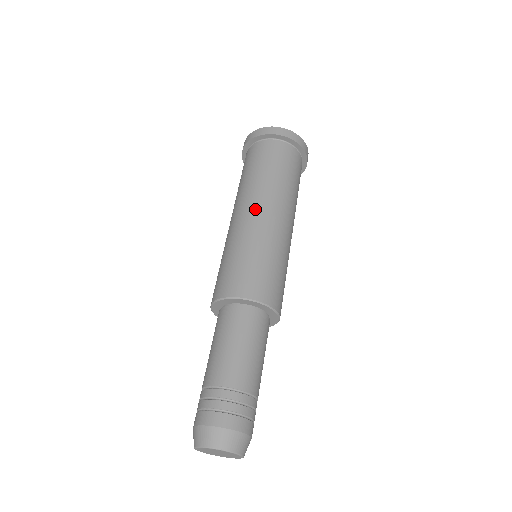
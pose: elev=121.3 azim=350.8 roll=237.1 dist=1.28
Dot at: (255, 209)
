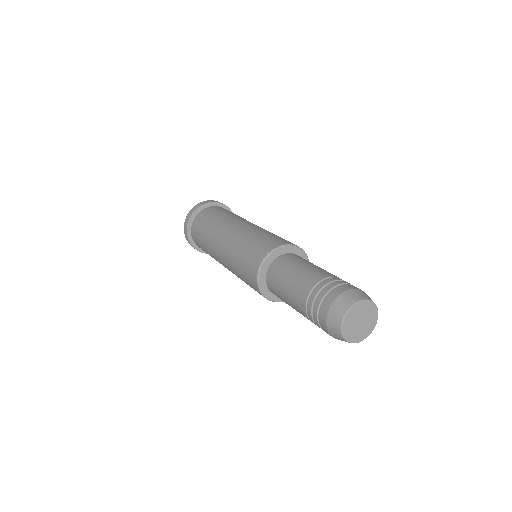
Dot at: (223, 237)
